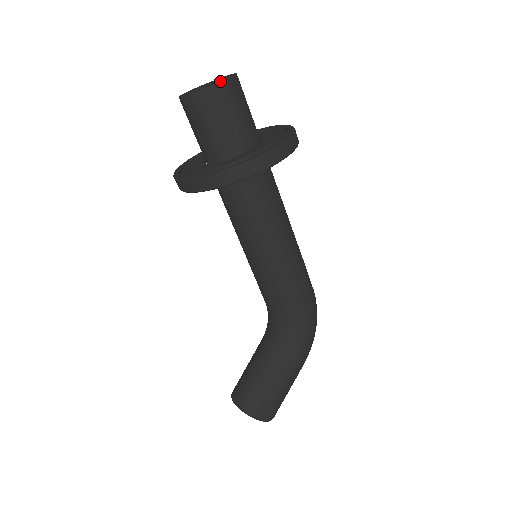
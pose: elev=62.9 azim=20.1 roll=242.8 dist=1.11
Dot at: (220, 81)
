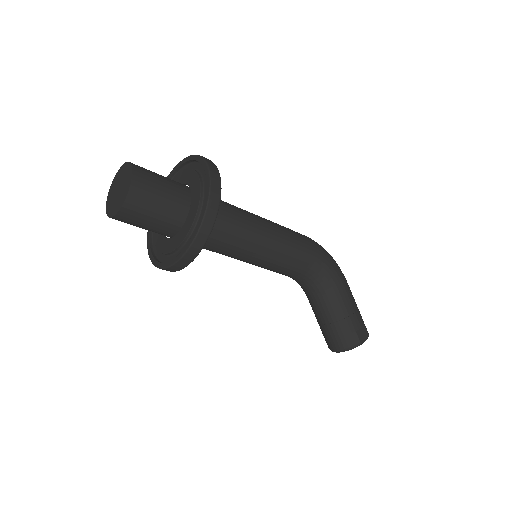
Dot at: (129, 177)
